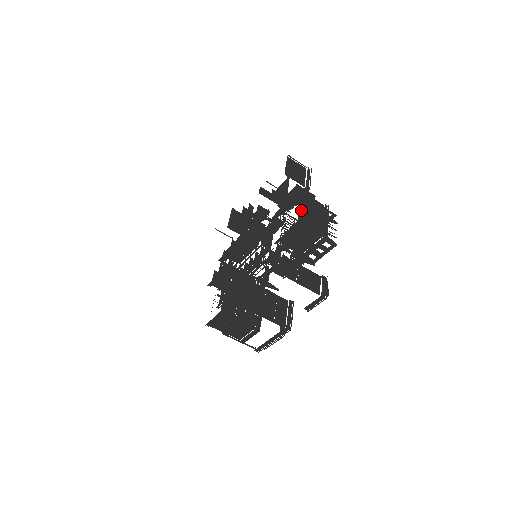
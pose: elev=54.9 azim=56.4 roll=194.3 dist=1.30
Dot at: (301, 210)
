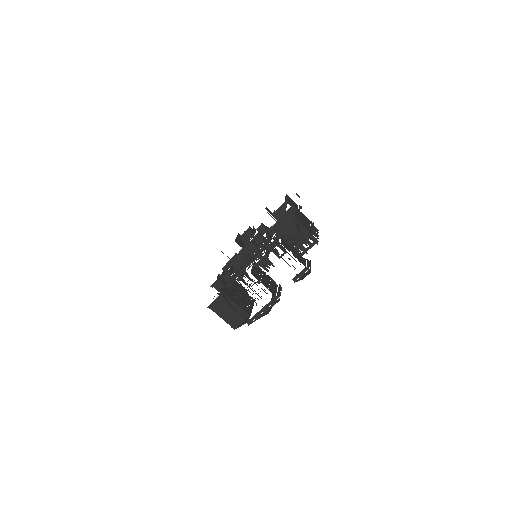
Dot at: (296, 214)
